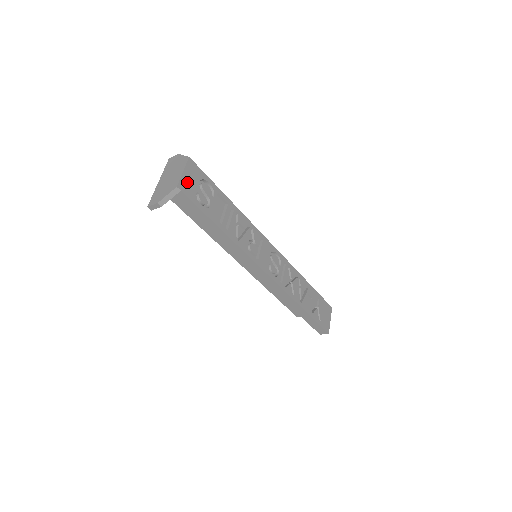
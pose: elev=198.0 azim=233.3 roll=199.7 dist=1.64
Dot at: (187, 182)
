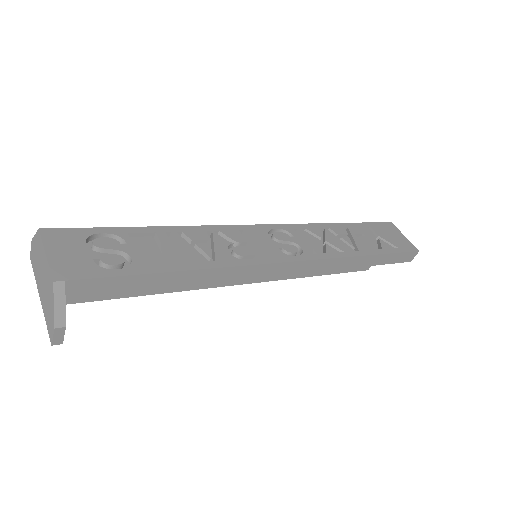
Dot at: (65, 261)
